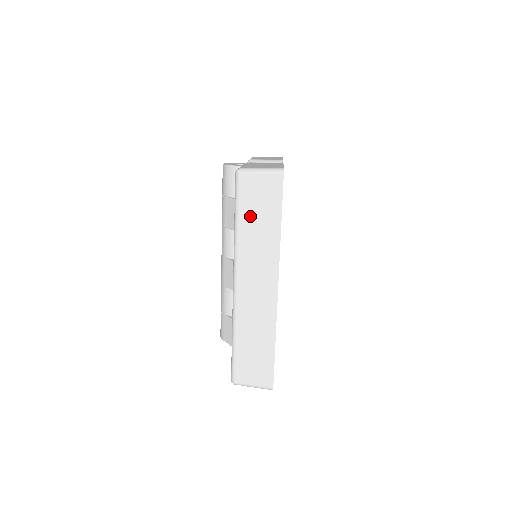
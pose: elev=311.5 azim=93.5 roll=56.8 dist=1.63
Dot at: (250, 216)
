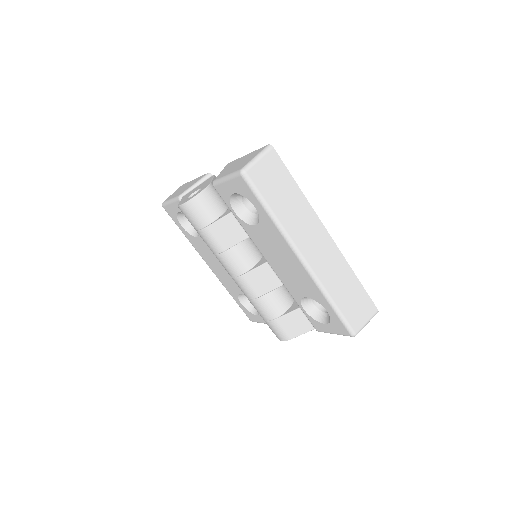
Dot at: (276, 198)
